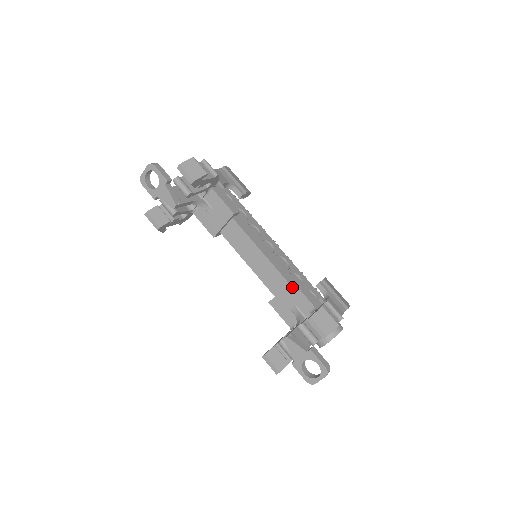
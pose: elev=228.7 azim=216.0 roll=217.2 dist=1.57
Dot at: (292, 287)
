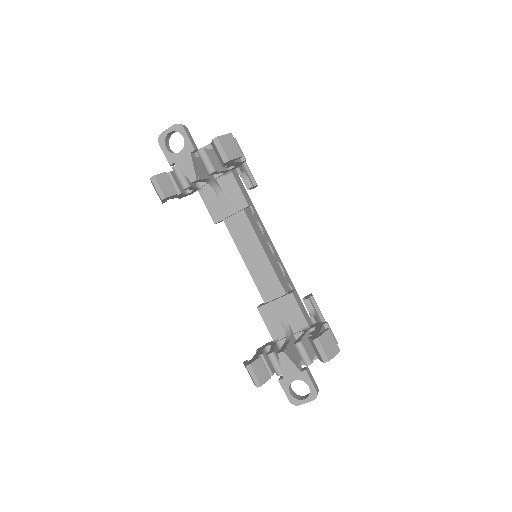
Dot at: (290, 299)
